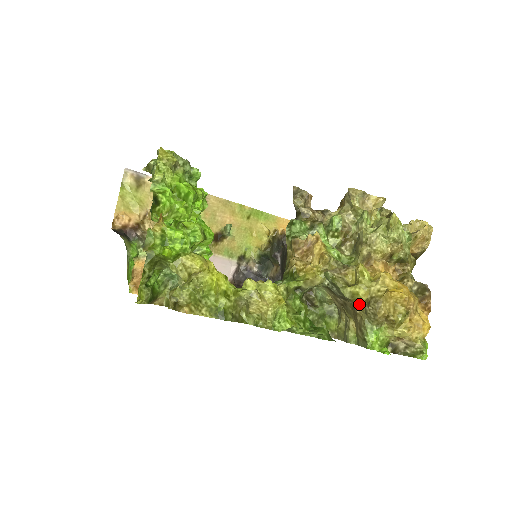
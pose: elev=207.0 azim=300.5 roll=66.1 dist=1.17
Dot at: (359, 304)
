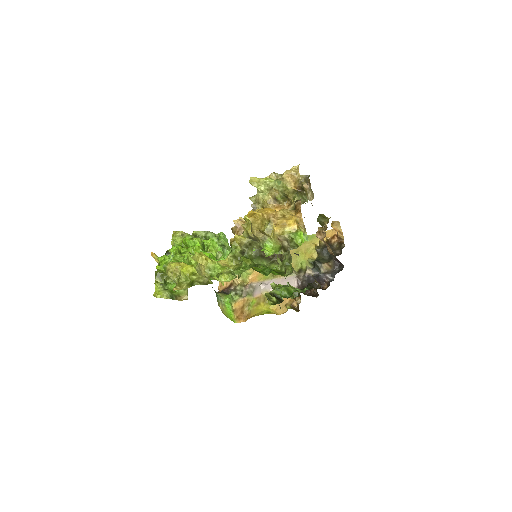
Dot at: (252, 236)
